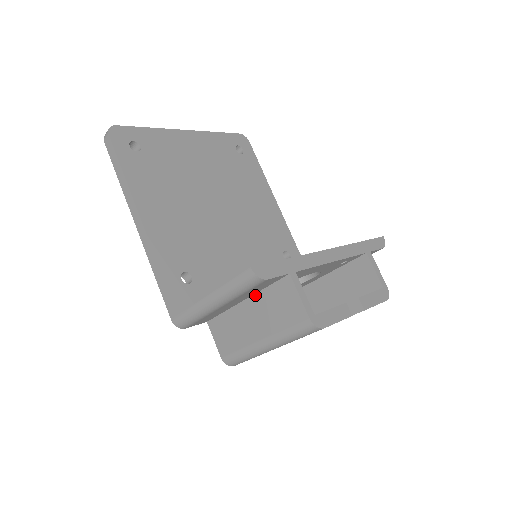
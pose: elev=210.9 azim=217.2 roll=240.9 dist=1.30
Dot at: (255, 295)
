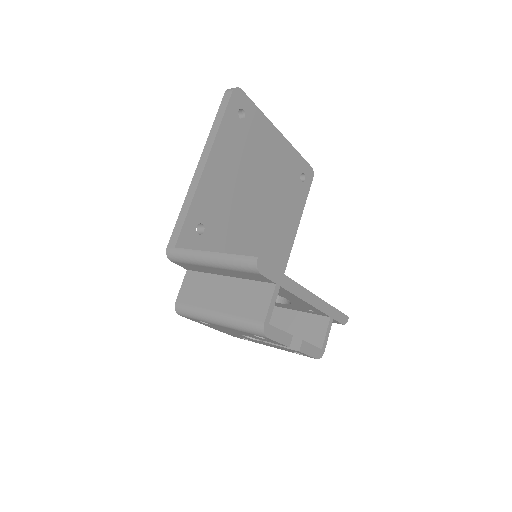
Dot at: (239, 279)
